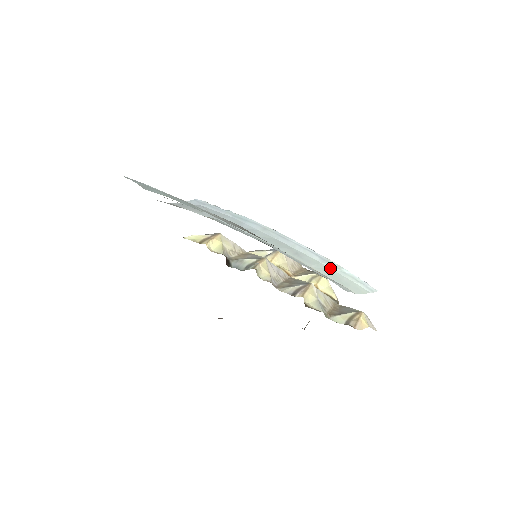
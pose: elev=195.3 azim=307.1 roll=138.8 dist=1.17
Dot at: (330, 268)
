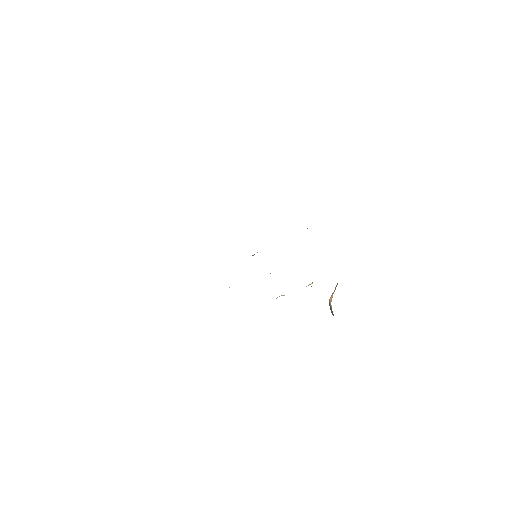
Dot at: occluded
